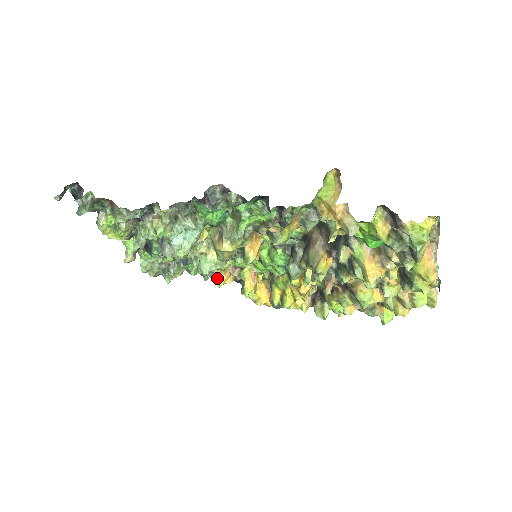
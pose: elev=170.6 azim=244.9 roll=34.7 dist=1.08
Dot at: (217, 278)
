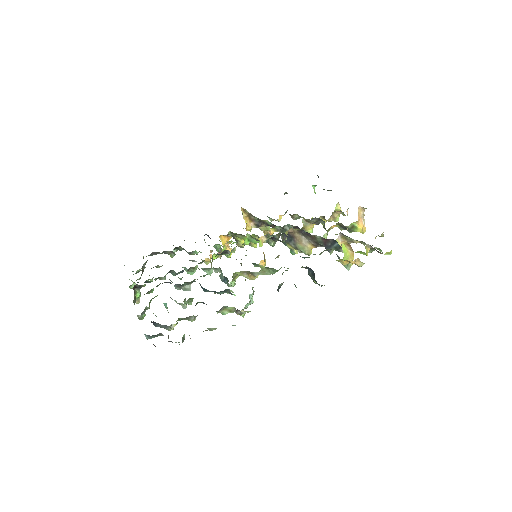
Dot at: (205, 262)
